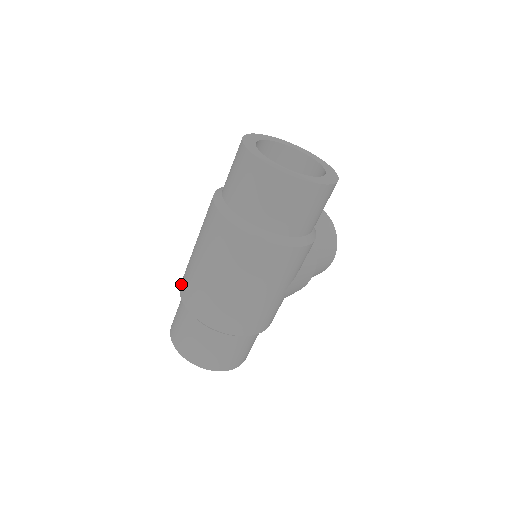
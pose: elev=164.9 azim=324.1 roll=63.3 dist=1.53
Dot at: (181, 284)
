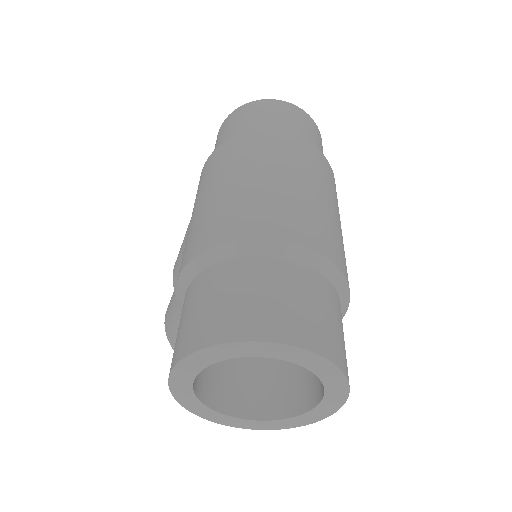
Dot at: (225, 233)
